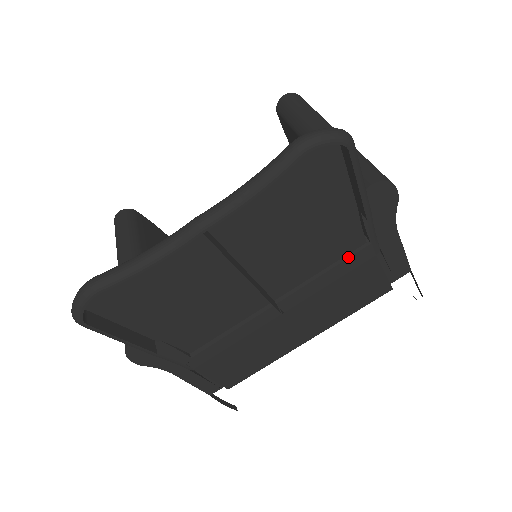
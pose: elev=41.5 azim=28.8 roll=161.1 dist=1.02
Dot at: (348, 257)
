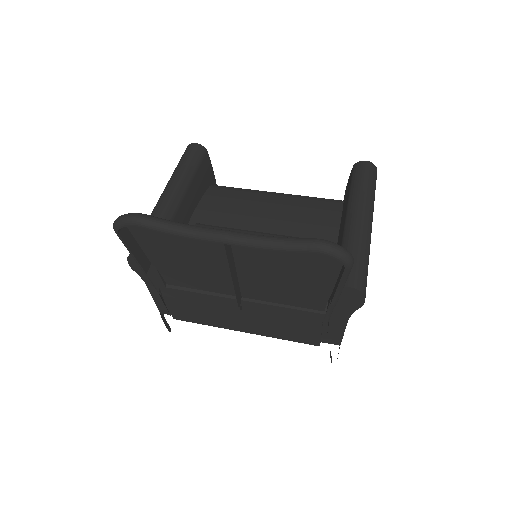
Dot at: (306, 310)
